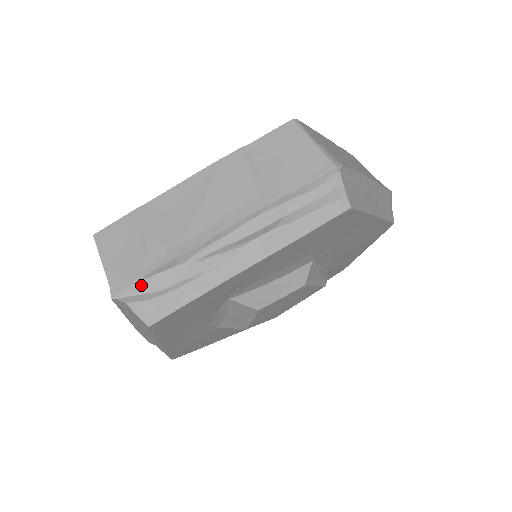
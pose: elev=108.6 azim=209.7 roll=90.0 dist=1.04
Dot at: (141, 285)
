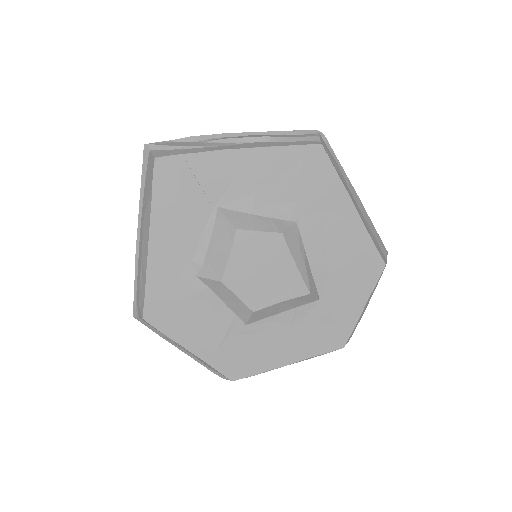
Dot at: (166, 143)
